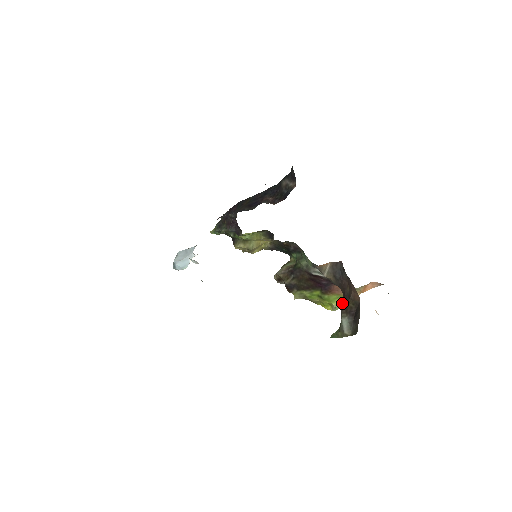
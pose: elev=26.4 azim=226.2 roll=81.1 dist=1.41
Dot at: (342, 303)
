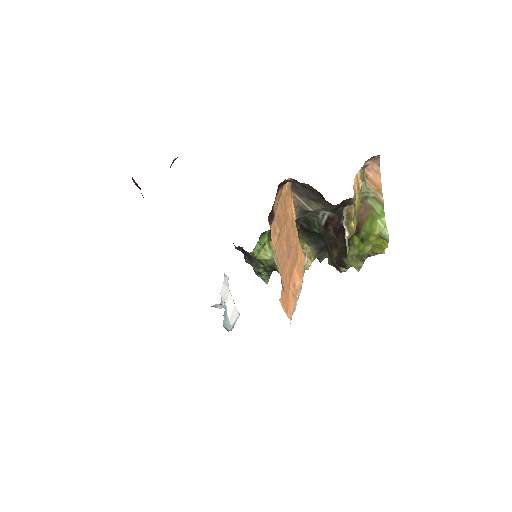
Dot at: occluded
